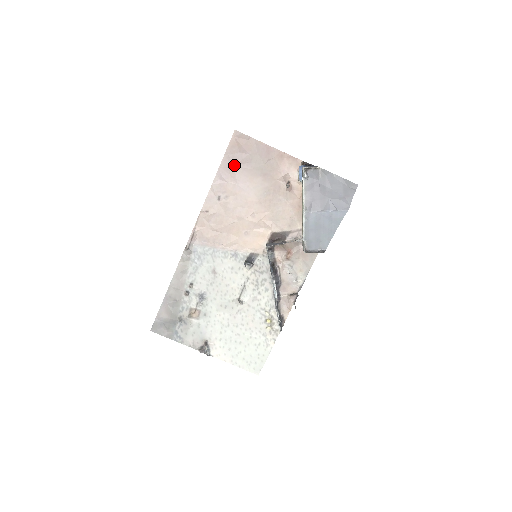
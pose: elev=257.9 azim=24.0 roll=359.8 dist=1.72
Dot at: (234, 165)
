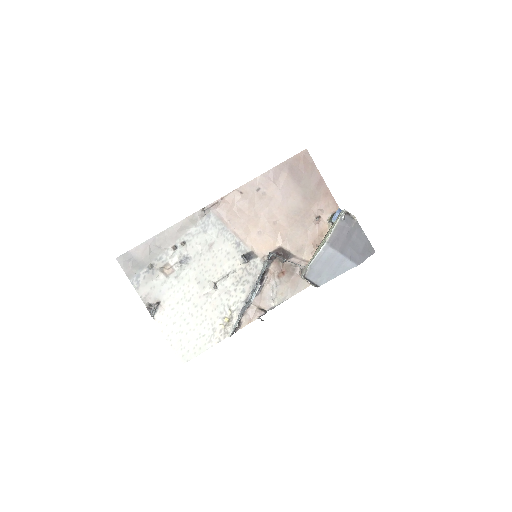
Dot at: (288, 173)
